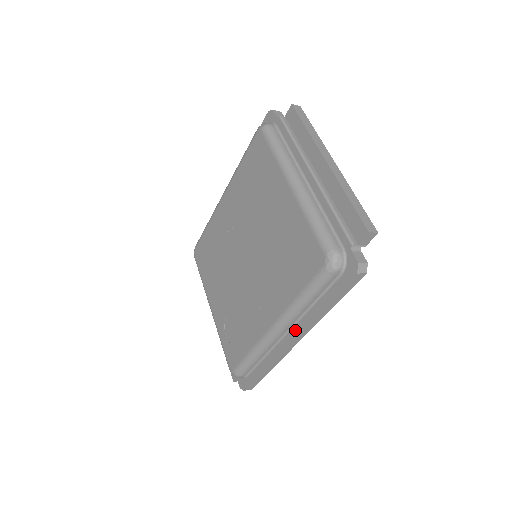
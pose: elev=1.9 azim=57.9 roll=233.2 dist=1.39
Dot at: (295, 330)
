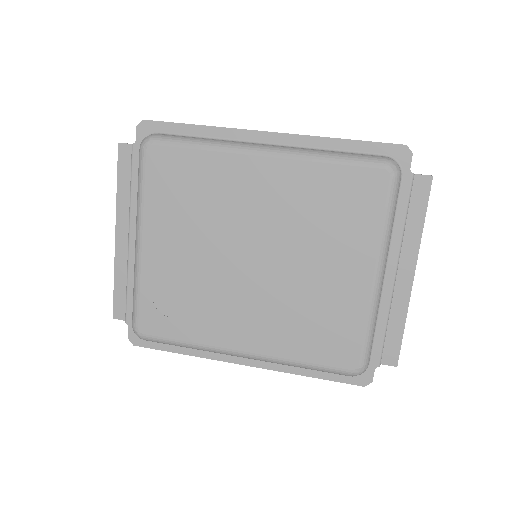
Dot at: (259, 363)
